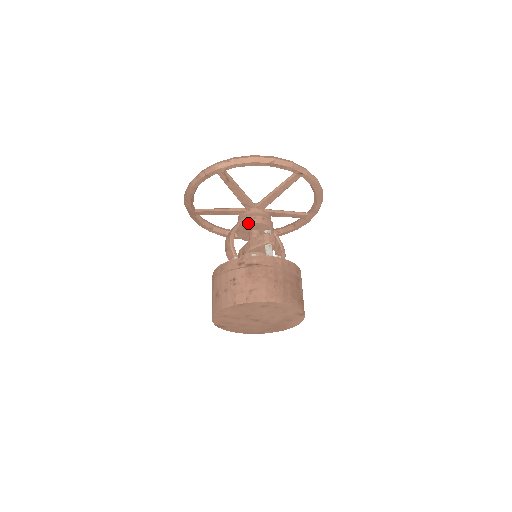
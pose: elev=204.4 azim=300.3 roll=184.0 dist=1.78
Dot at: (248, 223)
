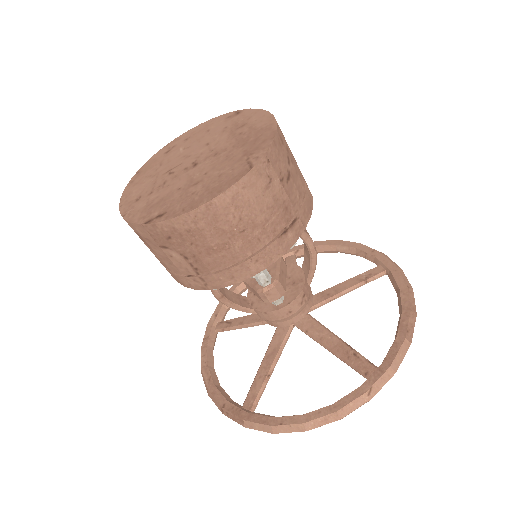
Dot at: occluded
